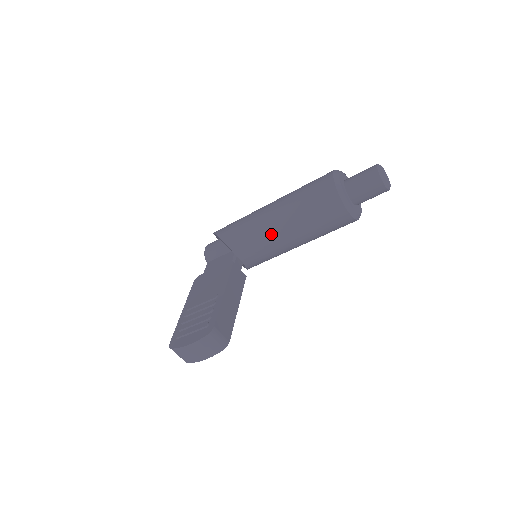
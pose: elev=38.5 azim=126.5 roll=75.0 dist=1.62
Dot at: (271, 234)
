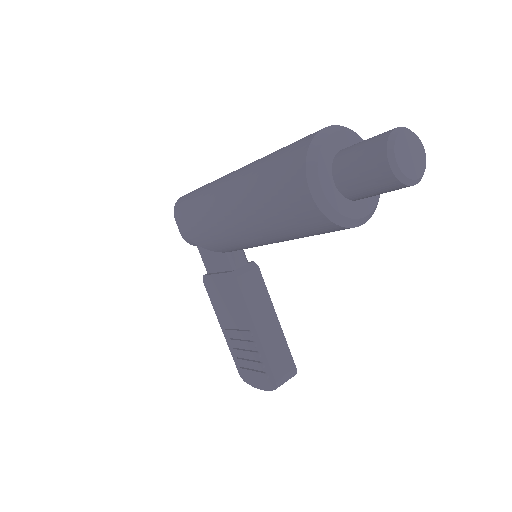
Dot at: (260, 245)
